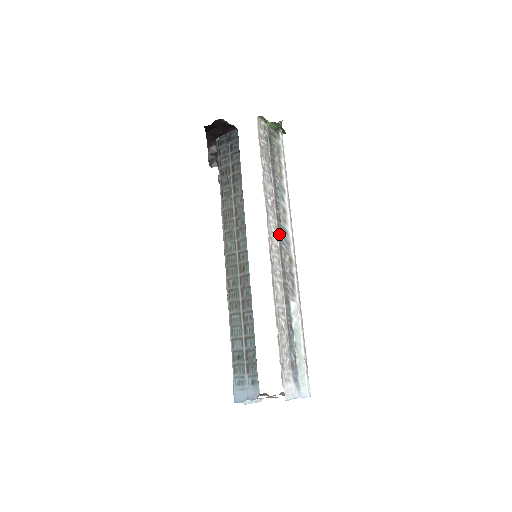
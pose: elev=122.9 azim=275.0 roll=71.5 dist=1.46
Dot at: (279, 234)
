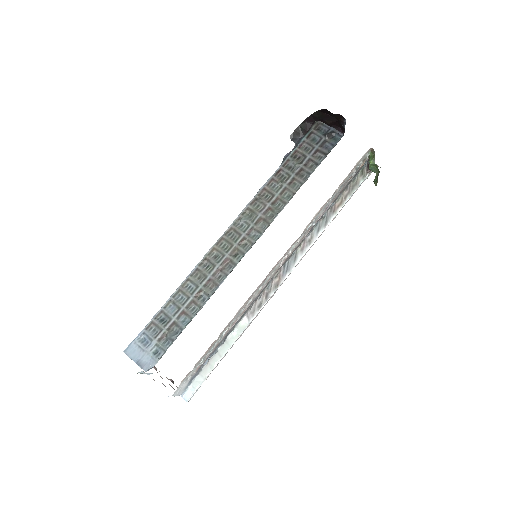
Dot at: (289, 256)
